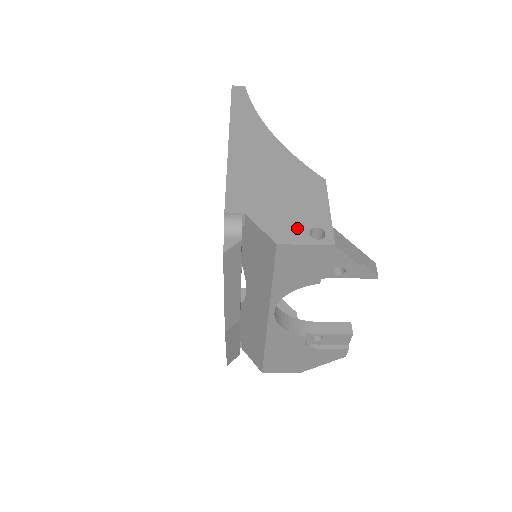
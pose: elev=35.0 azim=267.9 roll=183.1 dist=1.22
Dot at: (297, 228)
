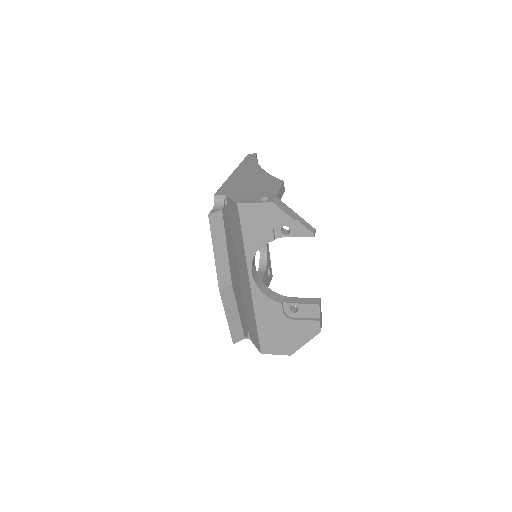
Dot at: (253, 198)
